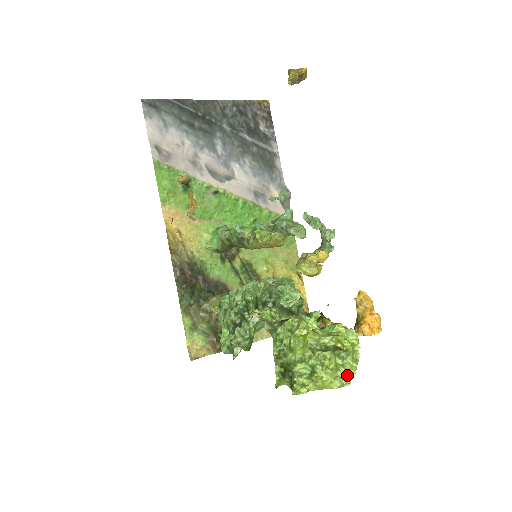
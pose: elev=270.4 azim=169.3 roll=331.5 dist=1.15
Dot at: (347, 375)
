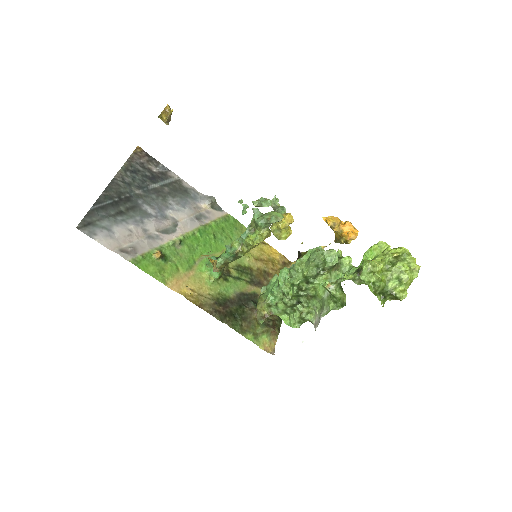
Dot at: (416, 265)
